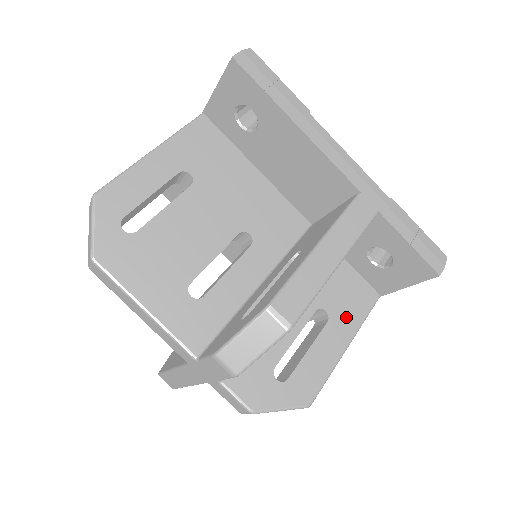
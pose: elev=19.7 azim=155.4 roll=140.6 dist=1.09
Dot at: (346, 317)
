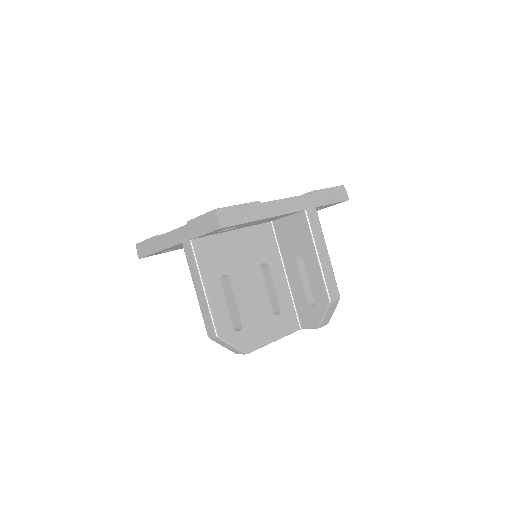
Dot at: occluded
